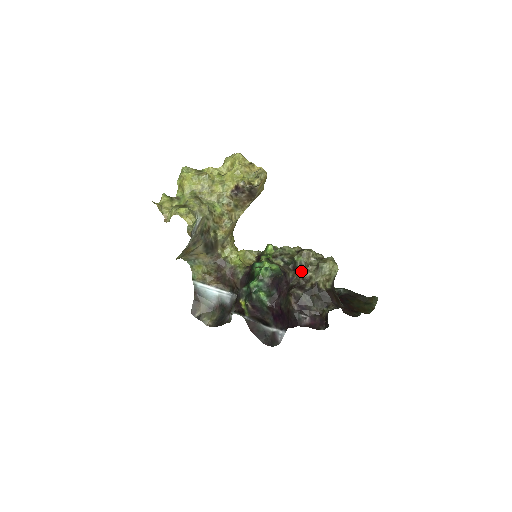
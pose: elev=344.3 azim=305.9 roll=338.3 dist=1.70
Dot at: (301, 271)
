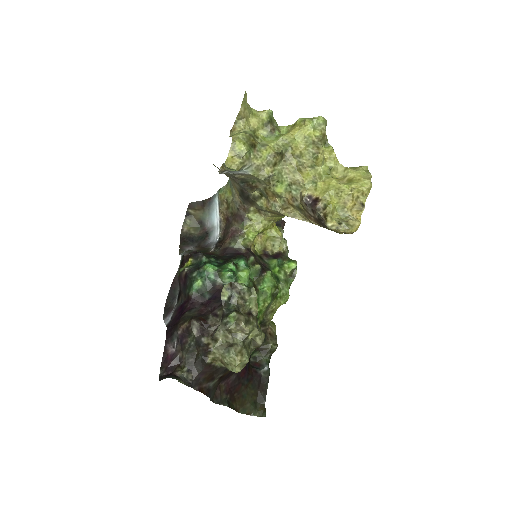
Dot at: (220, 326)
